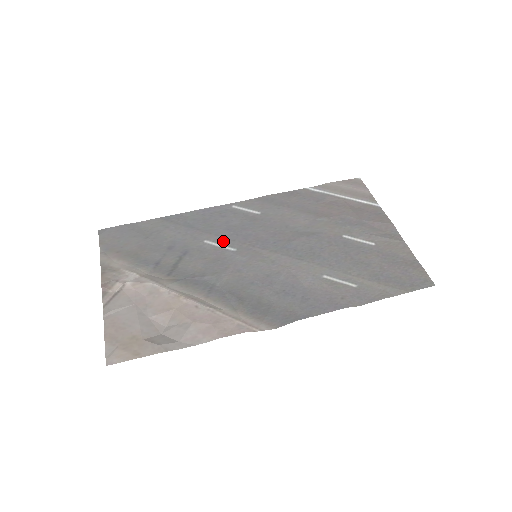
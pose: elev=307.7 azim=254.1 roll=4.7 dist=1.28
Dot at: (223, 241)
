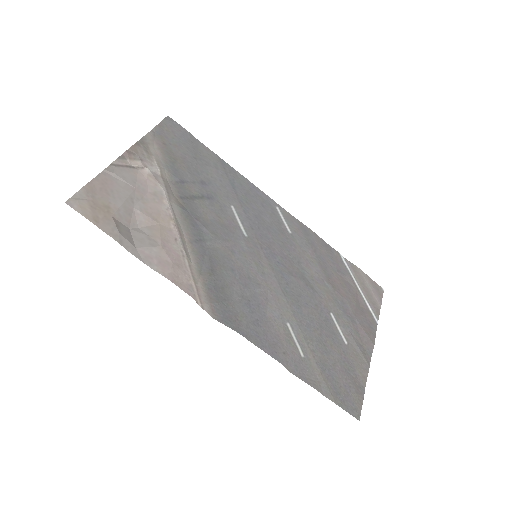
Dot at: (245, 220)
